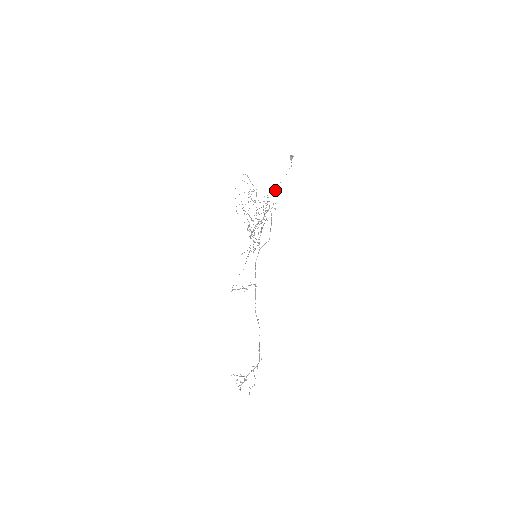
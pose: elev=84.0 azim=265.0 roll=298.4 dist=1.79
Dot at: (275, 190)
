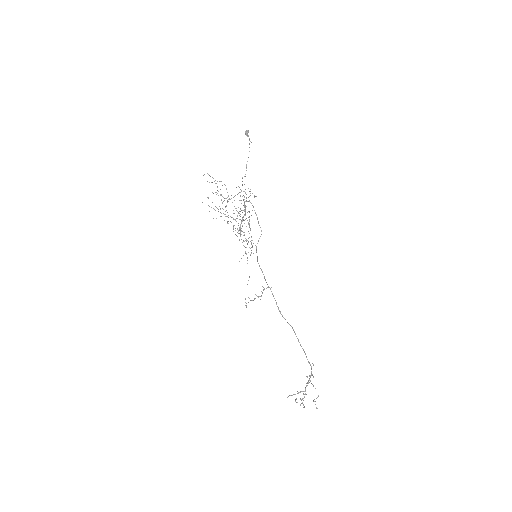
Dot at: (244, 176)
